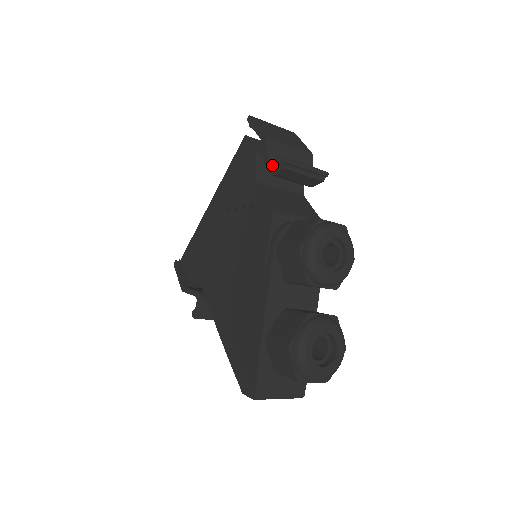
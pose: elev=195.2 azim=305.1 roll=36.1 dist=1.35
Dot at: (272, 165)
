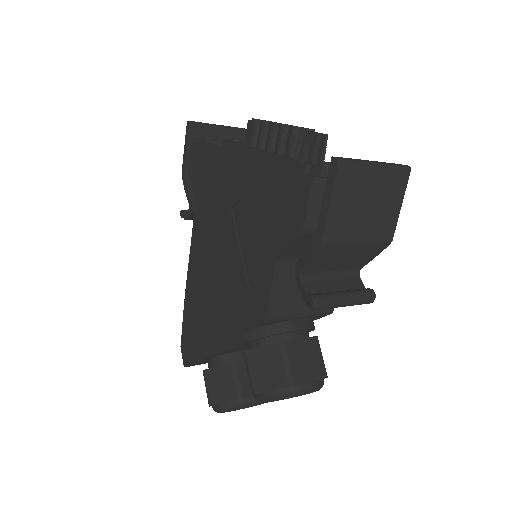
Dot at: (305, 270)
